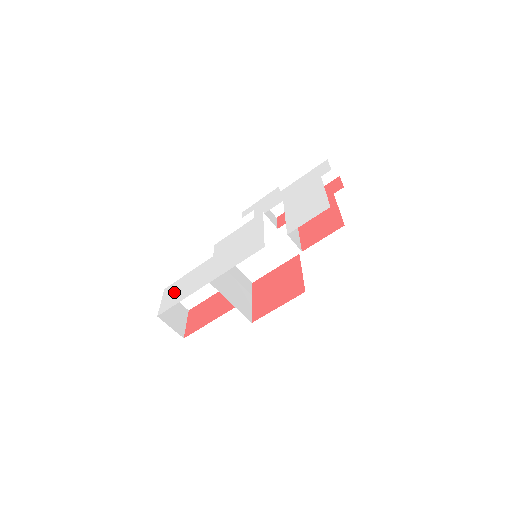
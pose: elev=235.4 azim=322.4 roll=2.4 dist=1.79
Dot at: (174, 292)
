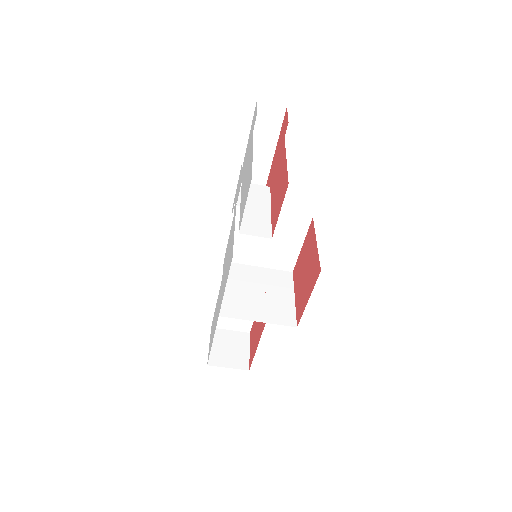
Dot at: occluded
